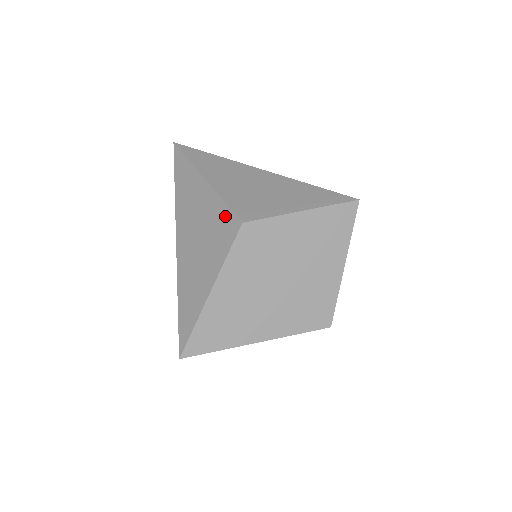
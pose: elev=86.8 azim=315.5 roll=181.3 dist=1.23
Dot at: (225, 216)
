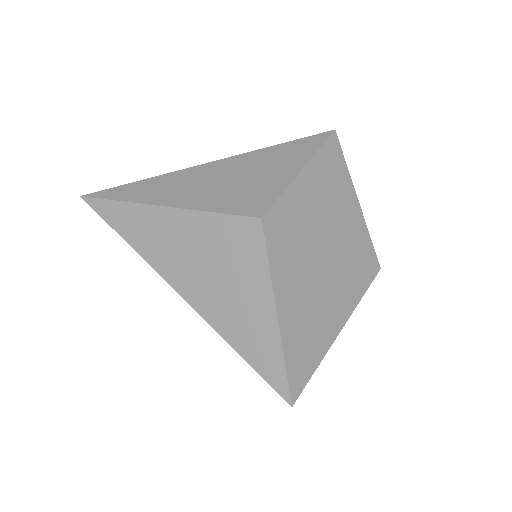
Dot at: (230, 226)
